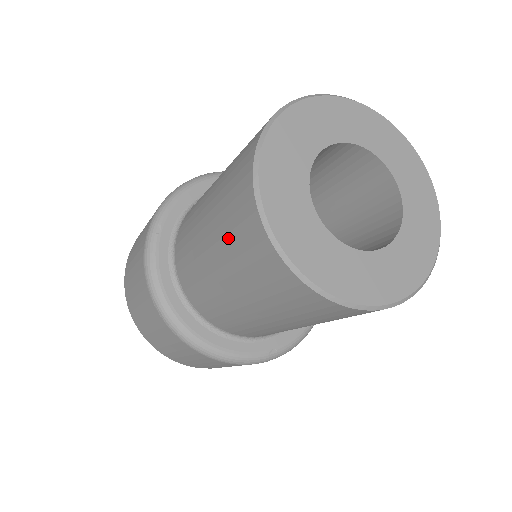
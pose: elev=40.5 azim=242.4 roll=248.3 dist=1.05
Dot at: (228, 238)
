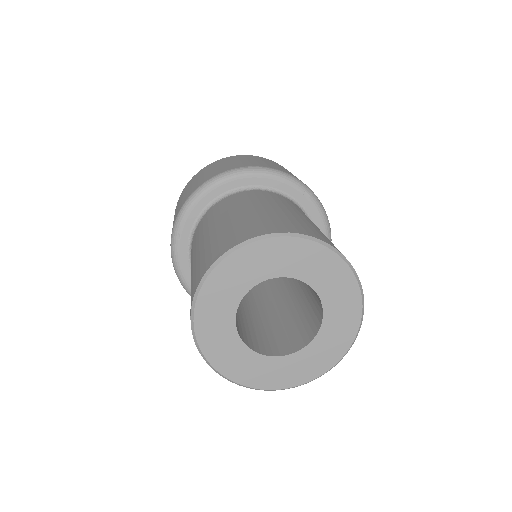
Dot at: occluded
